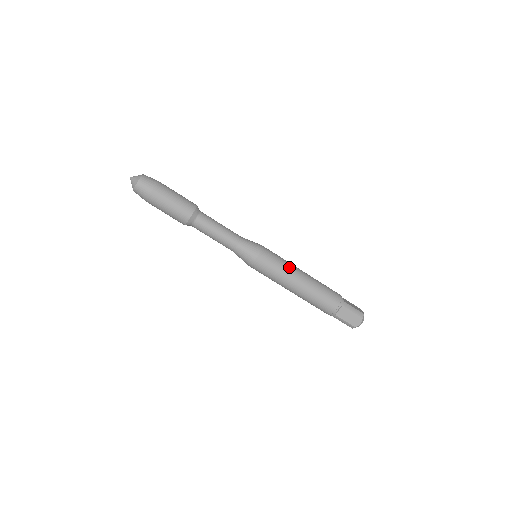
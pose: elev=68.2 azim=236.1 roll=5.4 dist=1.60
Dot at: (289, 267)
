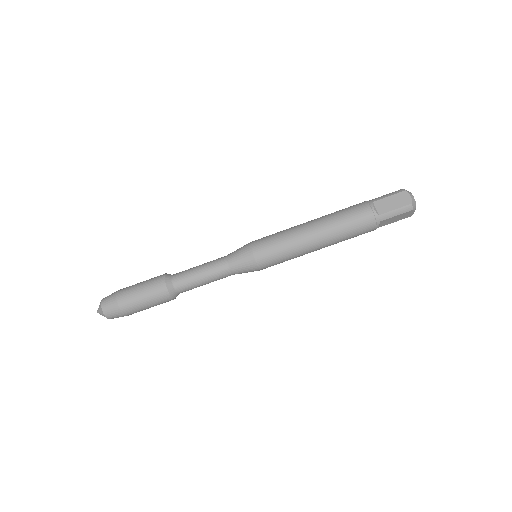
Dot at: (289, 229)
